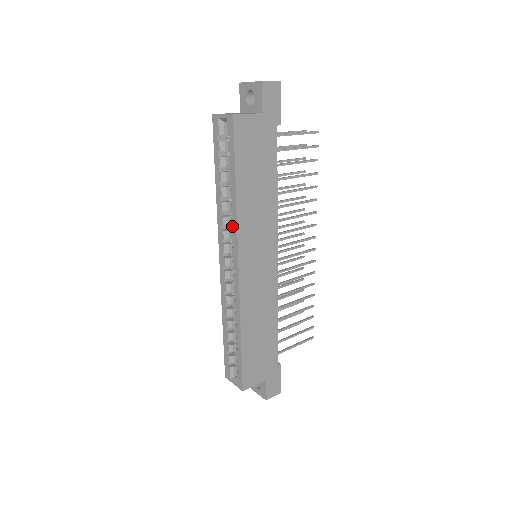
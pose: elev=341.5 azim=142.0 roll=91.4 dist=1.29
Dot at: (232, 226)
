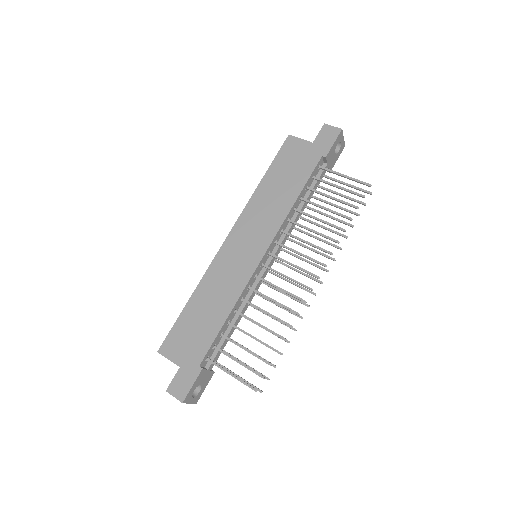
Dot at: occluded
